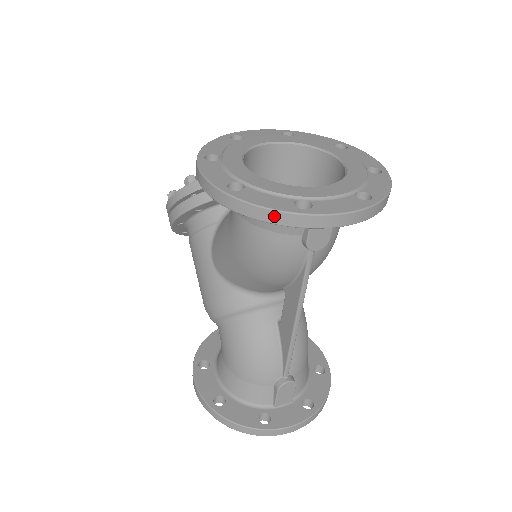
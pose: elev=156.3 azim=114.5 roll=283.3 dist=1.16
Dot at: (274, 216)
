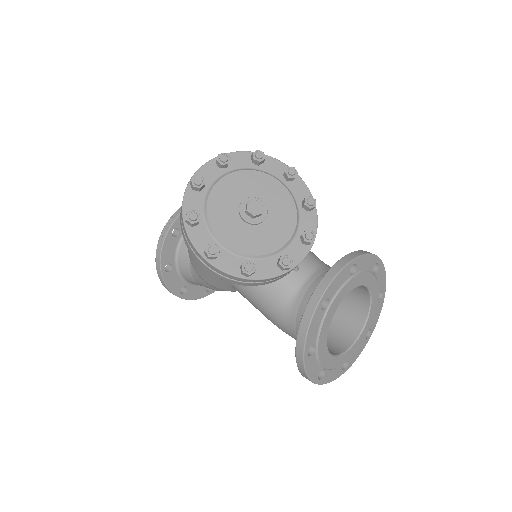
Dot at: occluded
